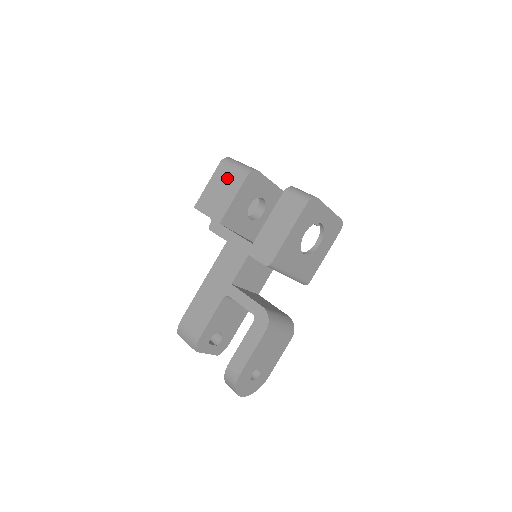
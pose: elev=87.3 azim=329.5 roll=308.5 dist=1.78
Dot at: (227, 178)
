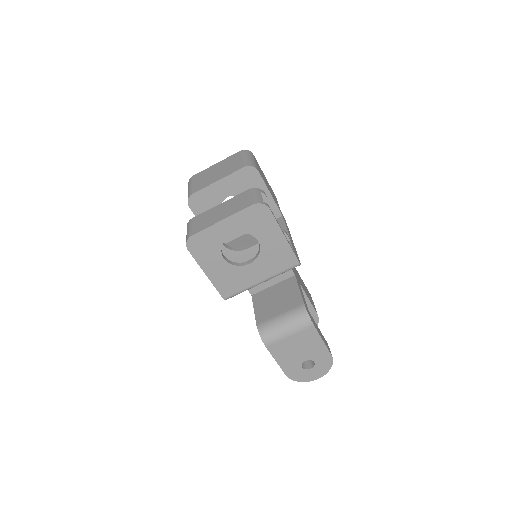
Dot at: occluded
